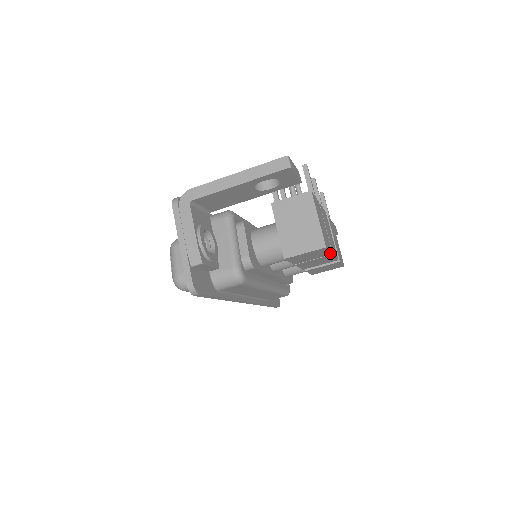
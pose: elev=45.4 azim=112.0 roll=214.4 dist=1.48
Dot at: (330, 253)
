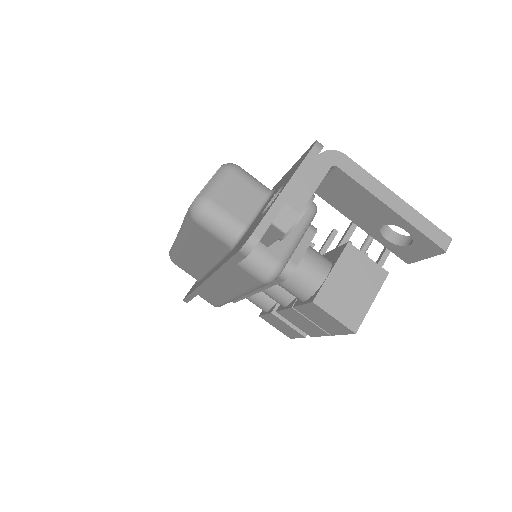
Dot at: (334, 334)
